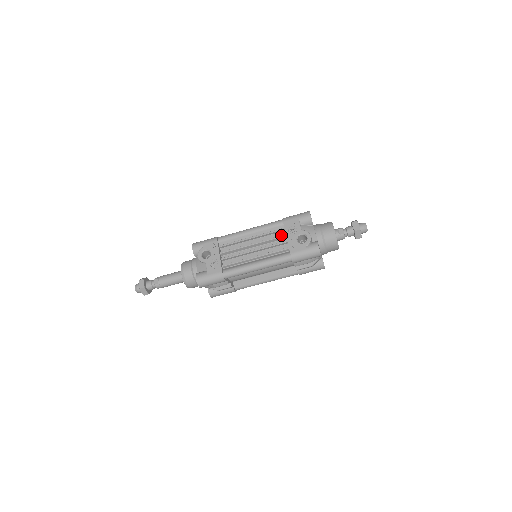
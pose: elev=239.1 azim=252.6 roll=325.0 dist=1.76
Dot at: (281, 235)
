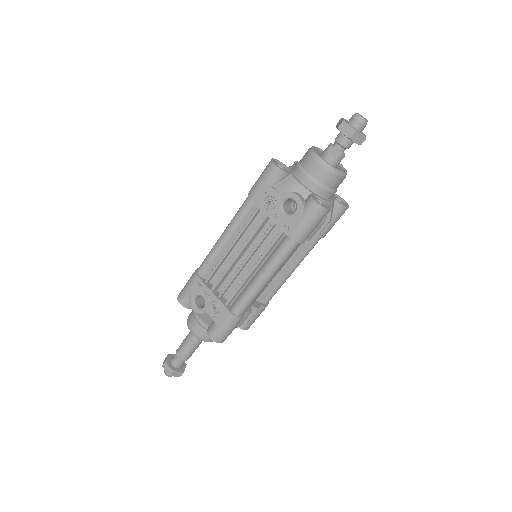
Dot at: occluded
